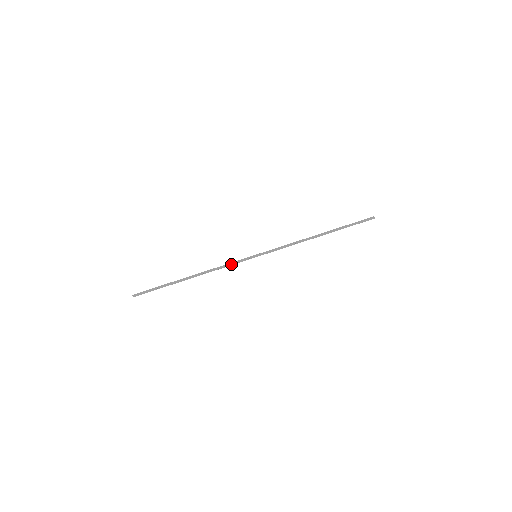
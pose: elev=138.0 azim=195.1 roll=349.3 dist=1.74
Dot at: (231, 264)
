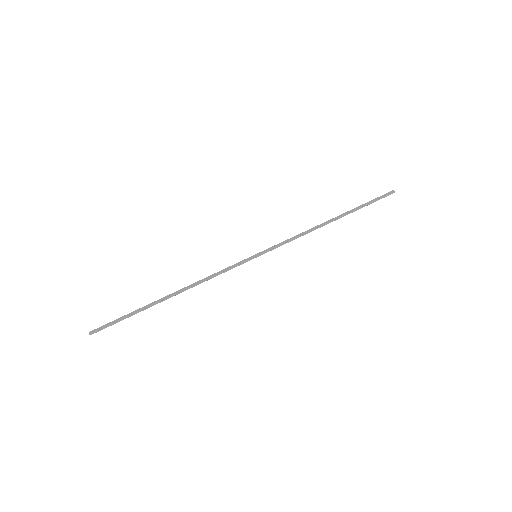
Dot at: (224, 270)
